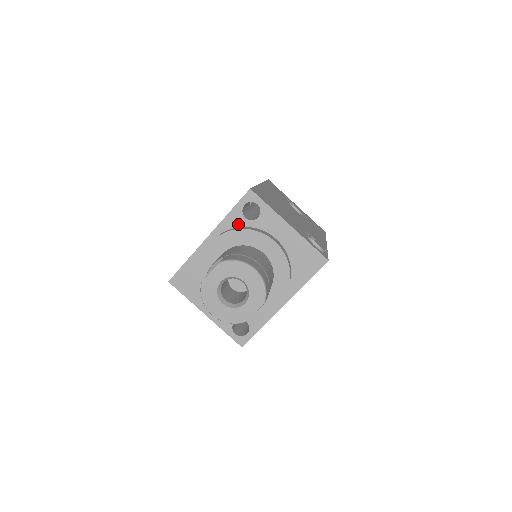
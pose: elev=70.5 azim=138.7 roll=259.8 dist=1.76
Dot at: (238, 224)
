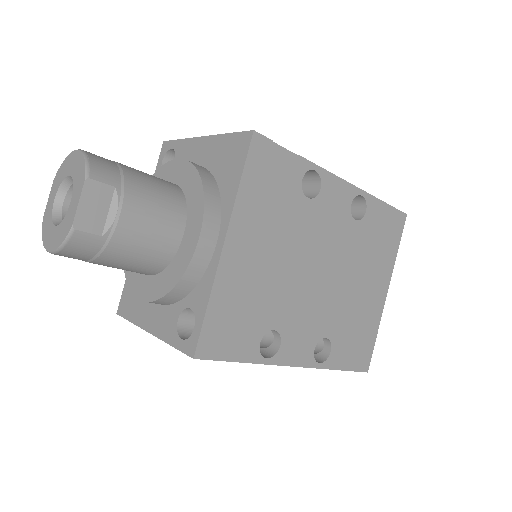
Dot at: occluded
